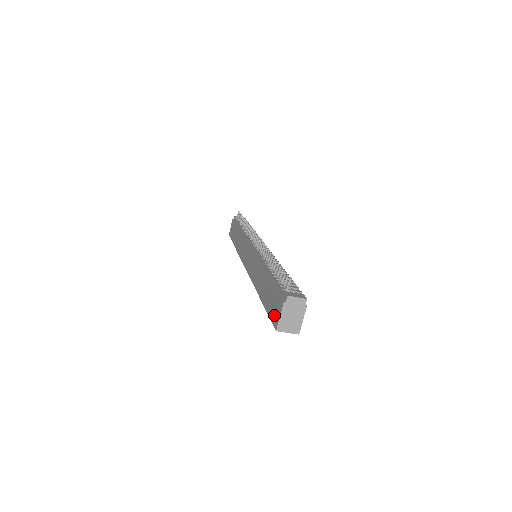
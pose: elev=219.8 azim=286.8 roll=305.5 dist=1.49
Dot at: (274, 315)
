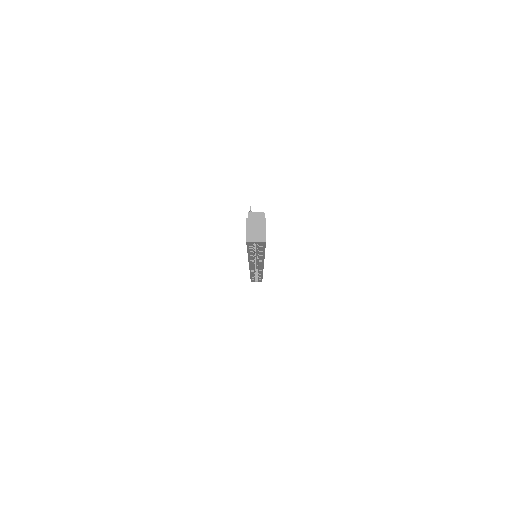
Dot at: occluded
